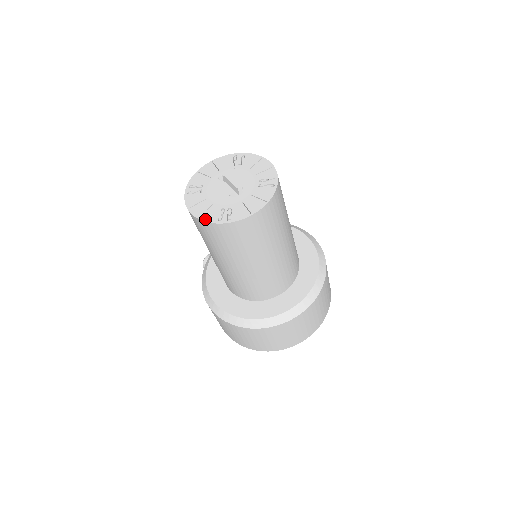
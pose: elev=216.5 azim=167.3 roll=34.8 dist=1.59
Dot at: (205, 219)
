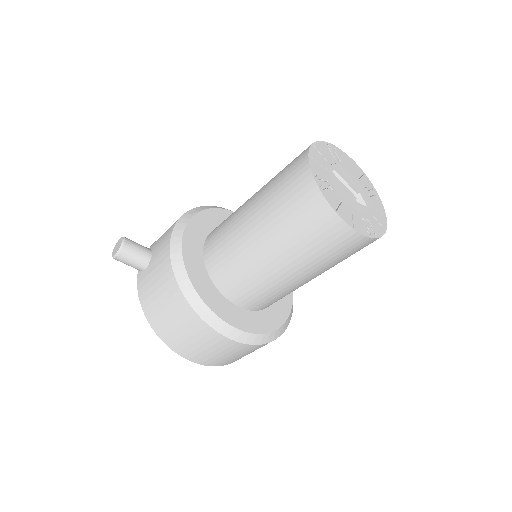
Dot at: (359, 230)
